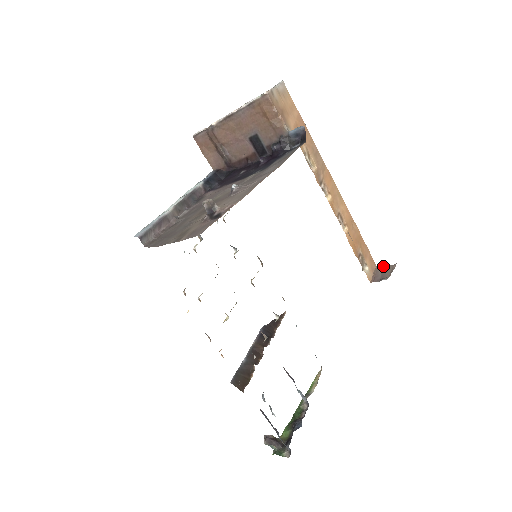
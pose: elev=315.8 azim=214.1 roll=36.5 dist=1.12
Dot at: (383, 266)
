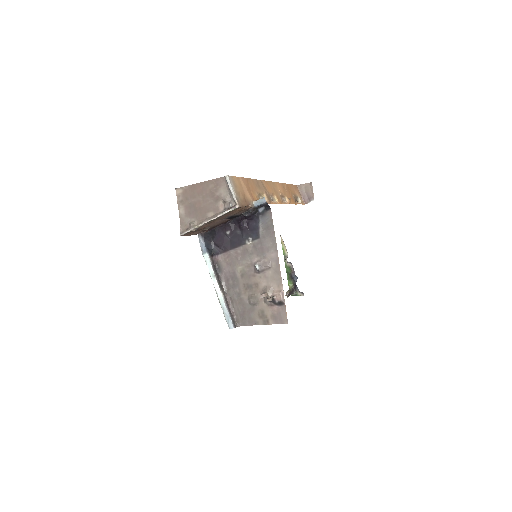
Dot at: (302, 185)
